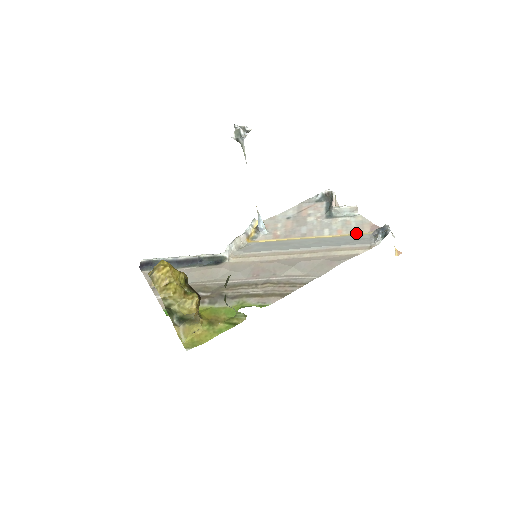
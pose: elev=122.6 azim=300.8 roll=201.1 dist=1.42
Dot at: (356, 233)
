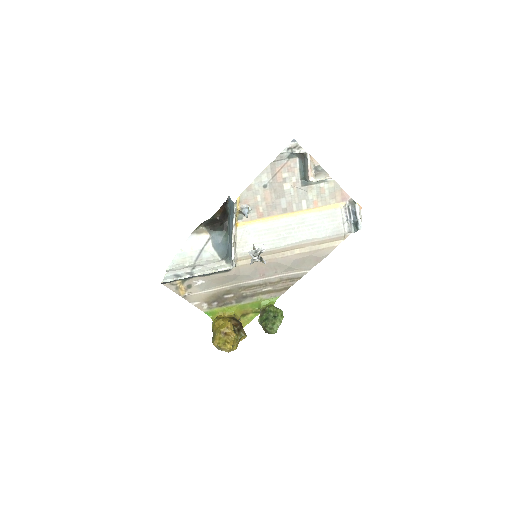
Dot at: (330, 205)
